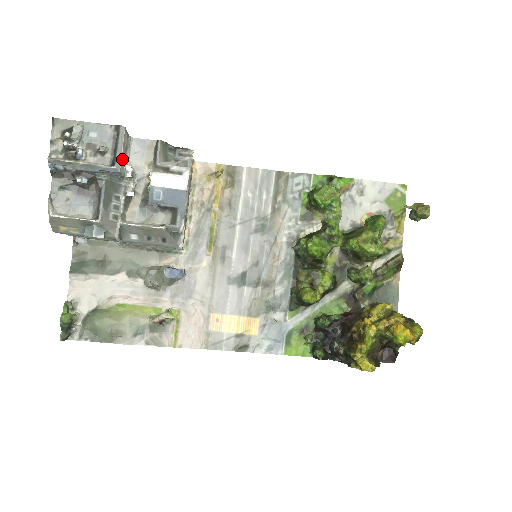
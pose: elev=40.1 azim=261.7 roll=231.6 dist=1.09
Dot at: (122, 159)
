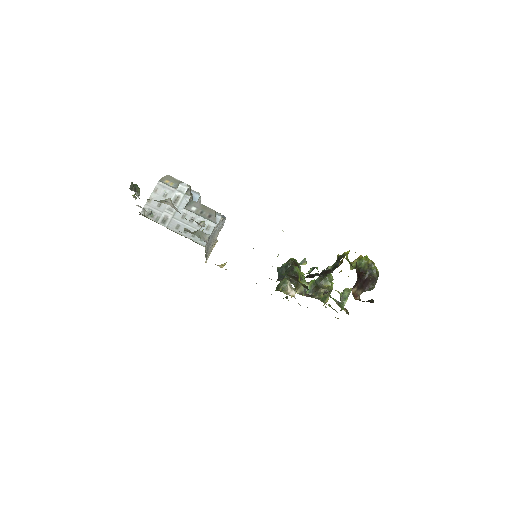
Dot at: (198, 202)
